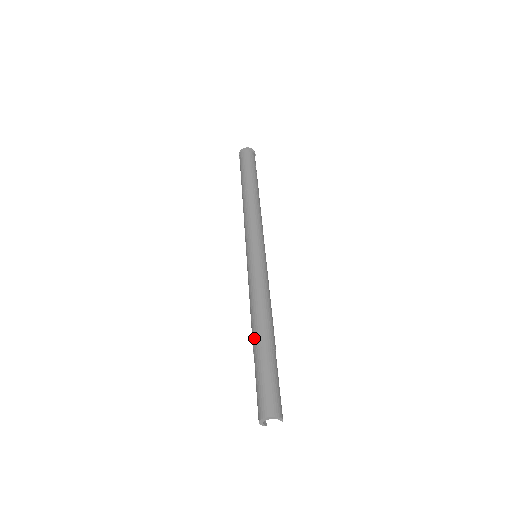
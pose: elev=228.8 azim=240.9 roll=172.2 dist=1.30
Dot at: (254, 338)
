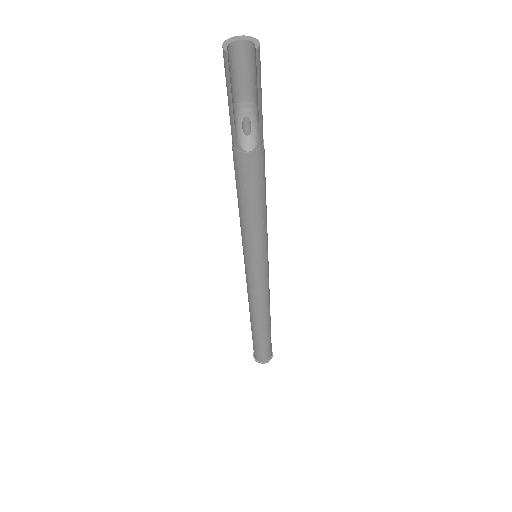
Dot at: occluded
